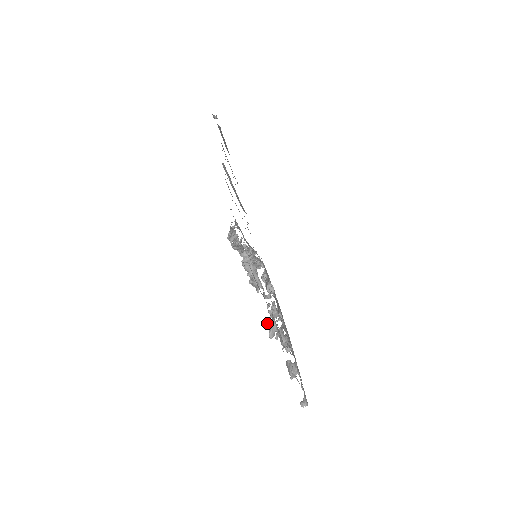
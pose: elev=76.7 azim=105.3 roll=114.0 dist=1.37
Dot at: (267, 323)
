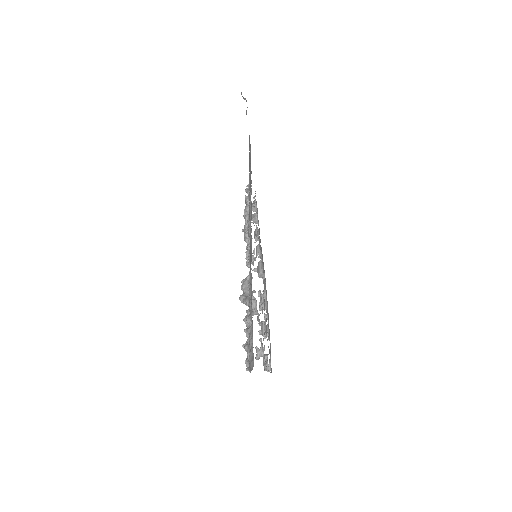
Dot at: (256, 350)
